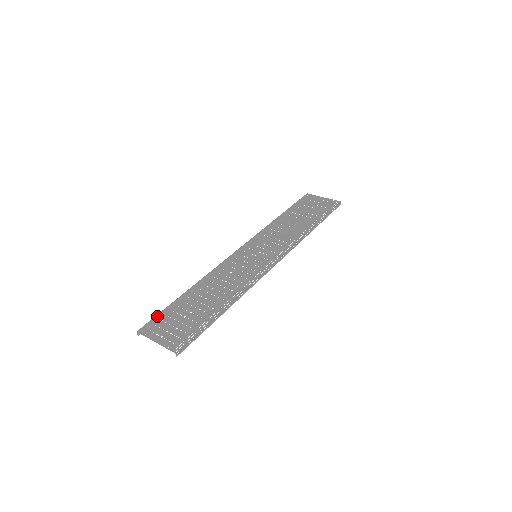
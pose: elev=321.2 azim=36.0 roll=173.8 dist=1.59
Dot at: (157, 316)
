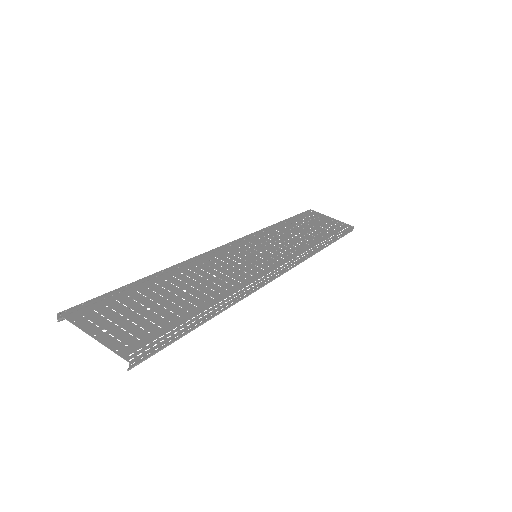
Dot at: (99, 297)
